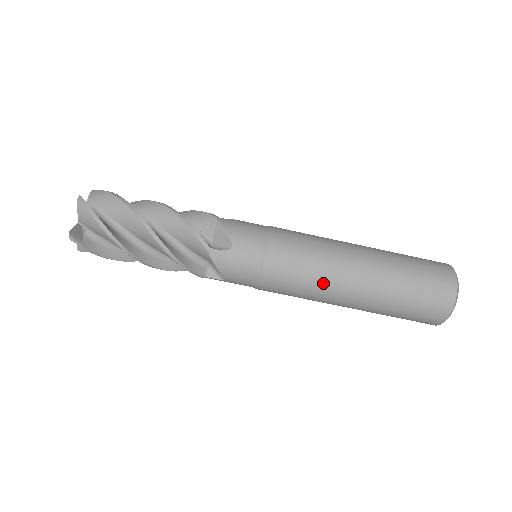
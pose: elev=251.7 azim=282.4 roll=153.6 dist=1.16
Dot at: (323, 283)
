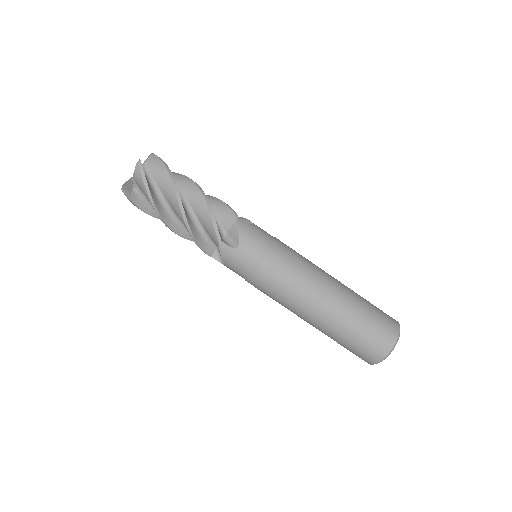
Dot at: (295, 301)
